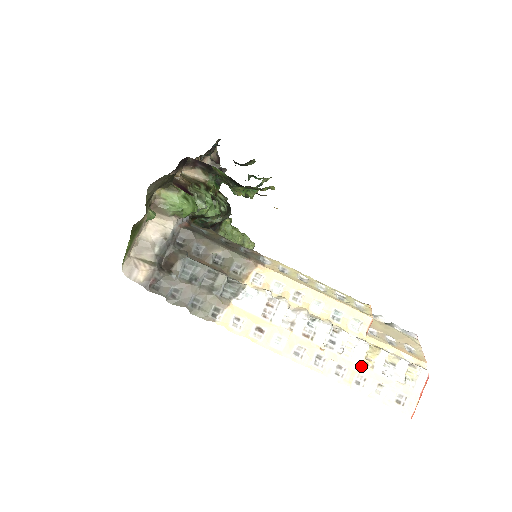
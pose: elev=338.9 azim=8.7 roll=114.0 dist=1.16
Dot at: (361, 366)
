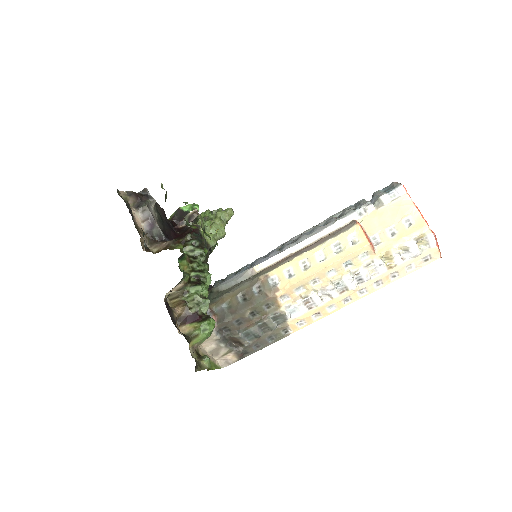
Dot at: (388, 271)
